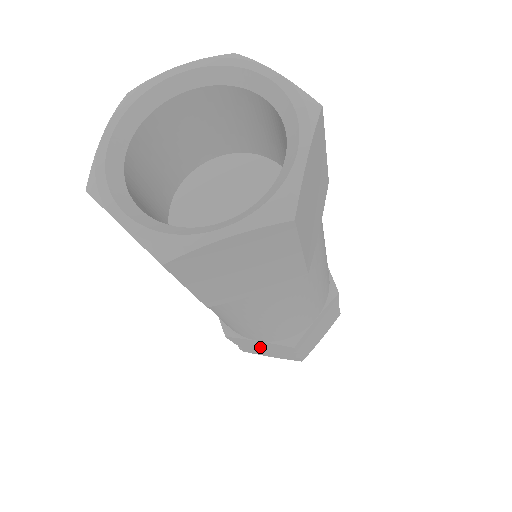
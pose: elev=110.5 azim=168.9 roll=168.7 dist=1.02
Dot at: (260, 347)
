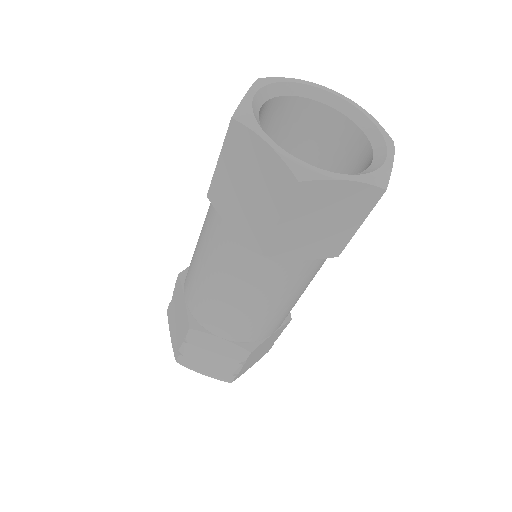
Dot at: (210, 352)
